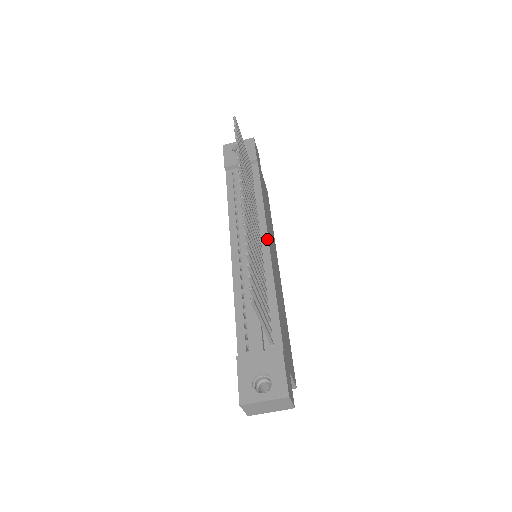
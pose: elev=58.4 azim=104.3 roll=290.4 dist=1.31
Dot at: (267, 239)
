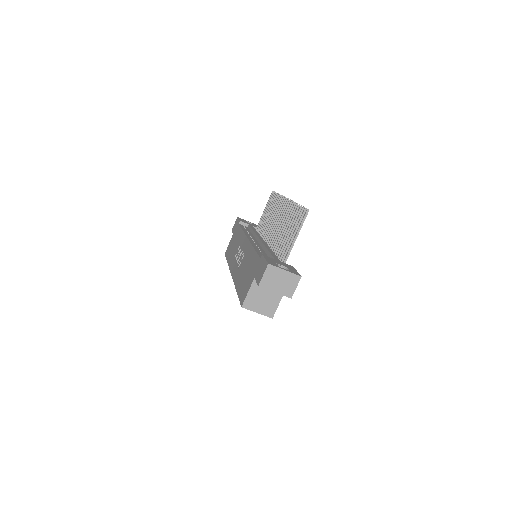
Dot at: occluded
